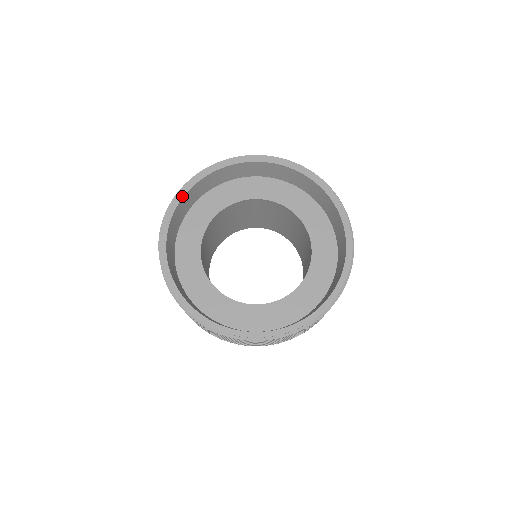
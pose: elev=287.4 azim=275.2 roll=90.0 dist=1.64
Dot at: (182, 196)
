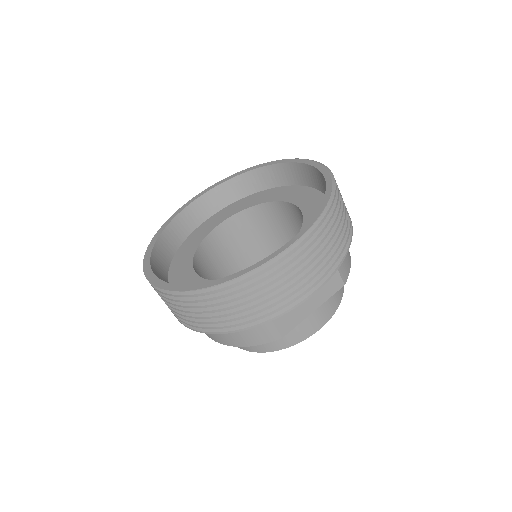
Dot at: (150, 254)
